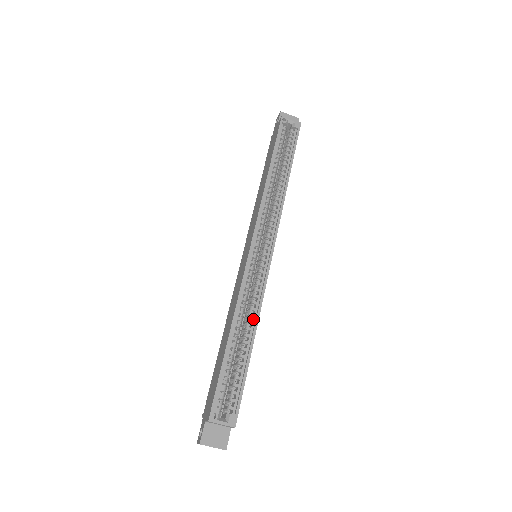
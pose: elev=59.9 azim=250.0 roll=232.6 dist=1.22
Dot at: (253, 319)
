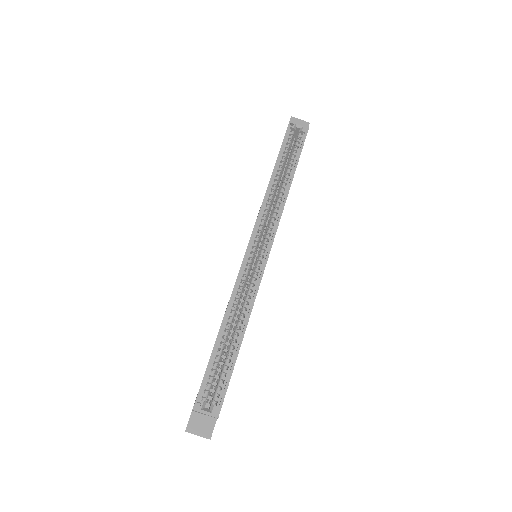
Dot at: (245, 316)
